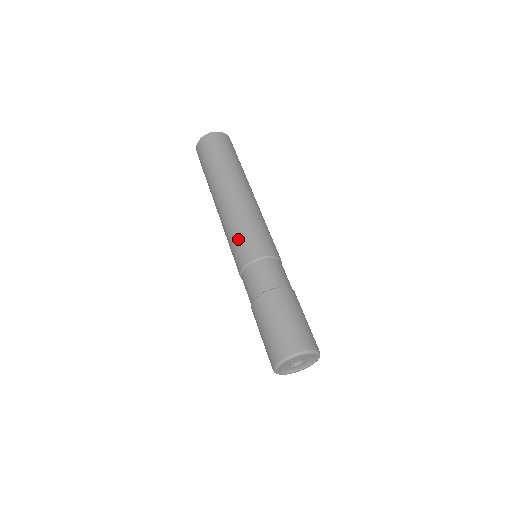
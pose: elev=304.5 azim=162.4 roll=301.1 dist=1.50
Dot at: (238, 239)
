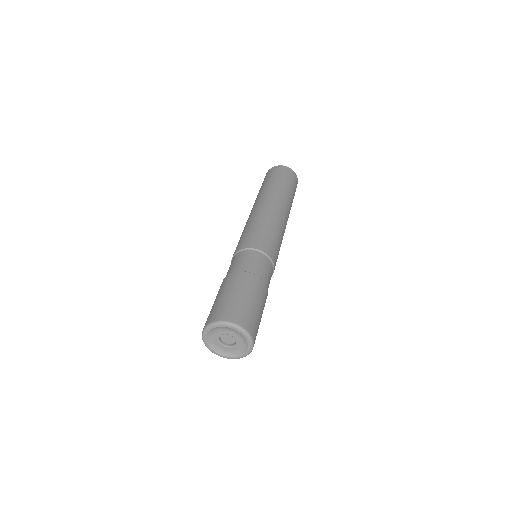
Dot at: occluded
